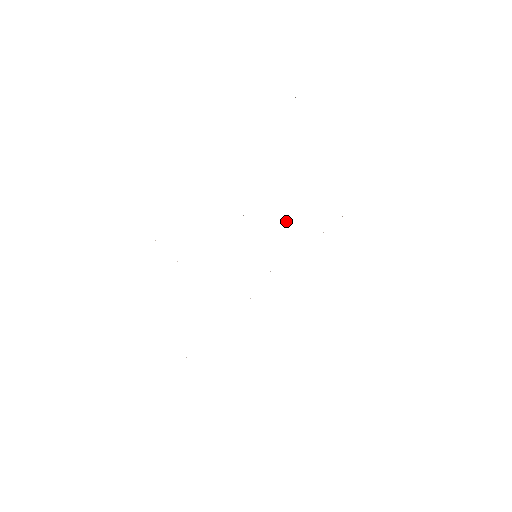
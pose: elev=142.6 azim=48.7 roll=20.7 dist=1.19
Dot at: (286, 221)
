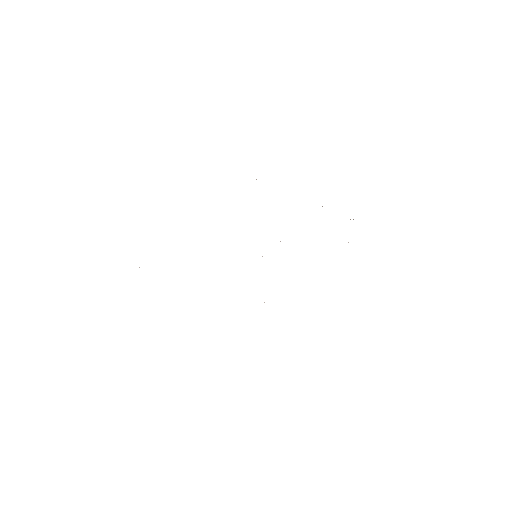
Dot at: occluded
